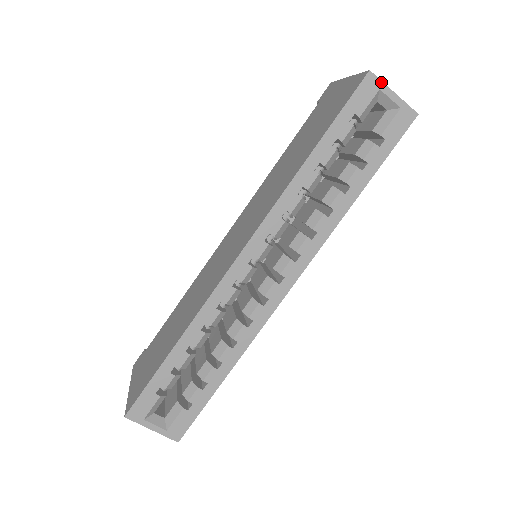
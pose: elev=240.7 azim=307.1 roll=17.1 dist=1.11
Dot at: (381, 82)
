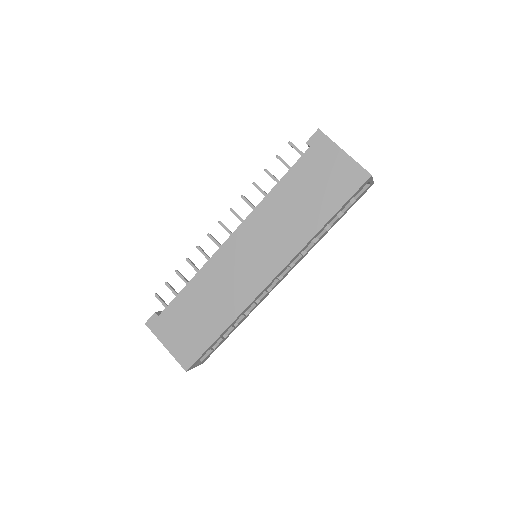
Dot at: (372, 178)
